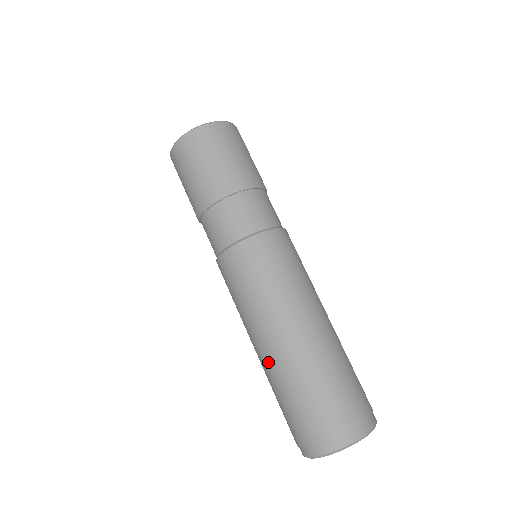
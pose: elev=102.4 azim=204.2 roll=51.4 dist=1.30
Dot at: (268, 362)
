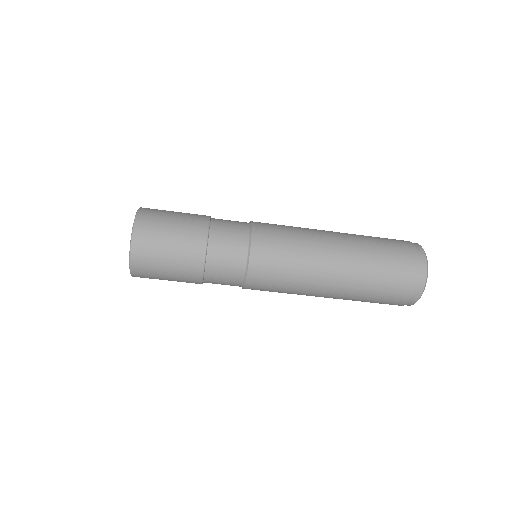
Dot at: occluded
